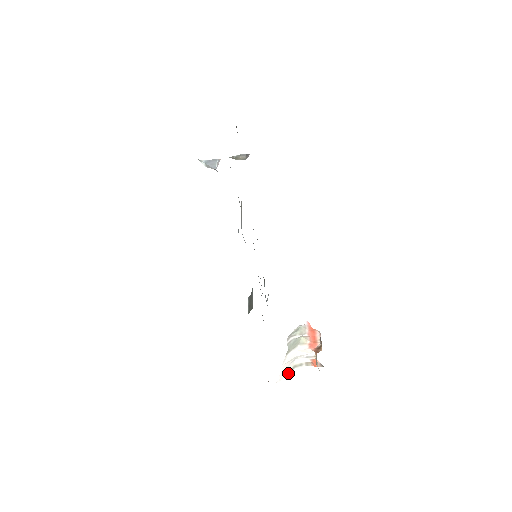
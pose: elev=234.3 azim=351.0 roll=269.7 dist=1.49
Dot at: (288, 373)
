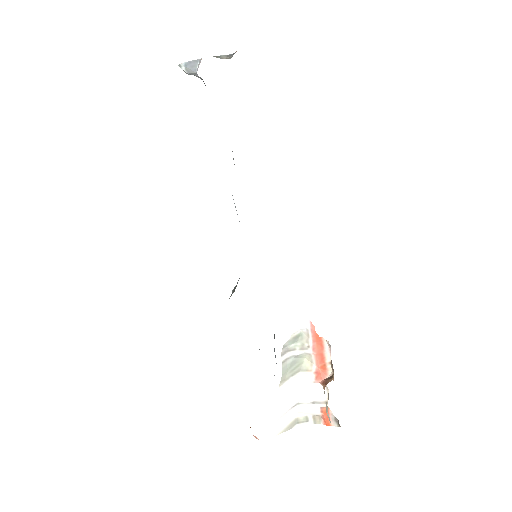
Dot at: (285, 429)
